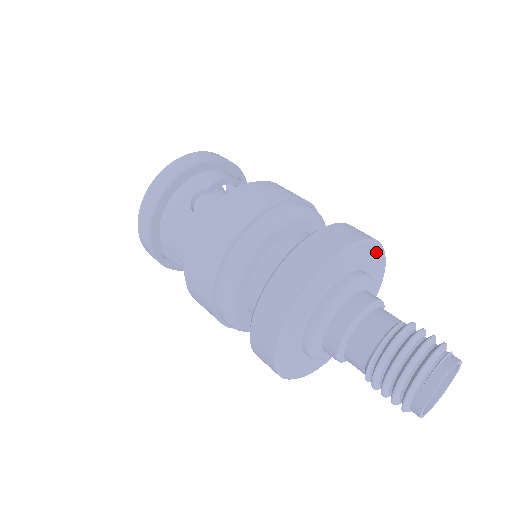
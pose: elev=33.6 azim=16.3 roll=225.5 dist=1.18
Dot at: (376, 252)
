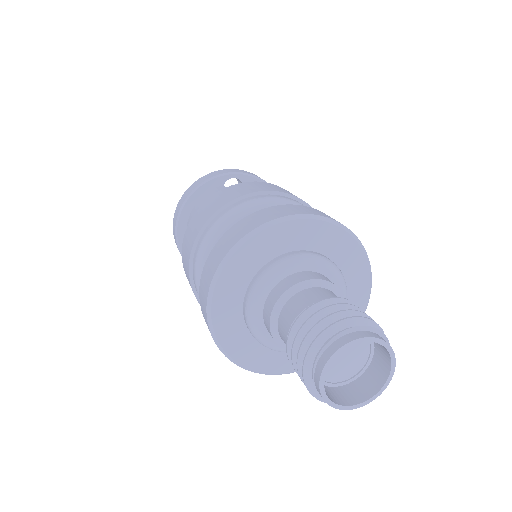
Dot at: (268, 235)
